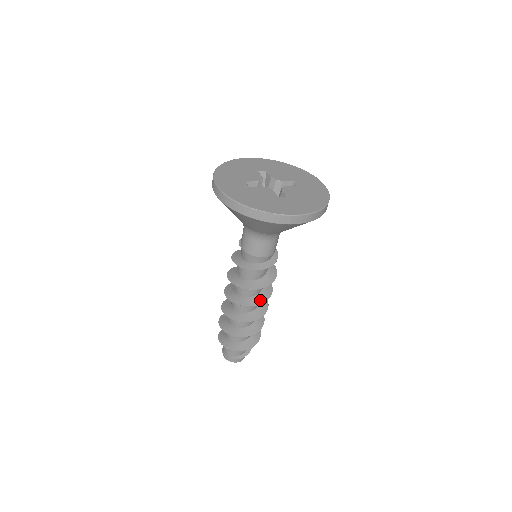
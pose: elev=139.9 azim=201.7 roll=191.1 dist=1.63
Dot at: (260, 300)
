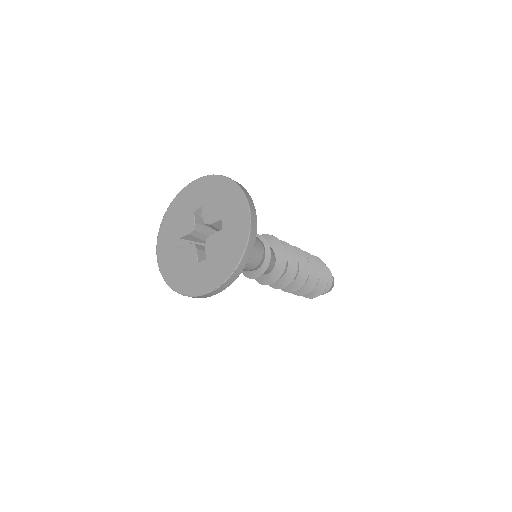
Dot at: (285, 282)
